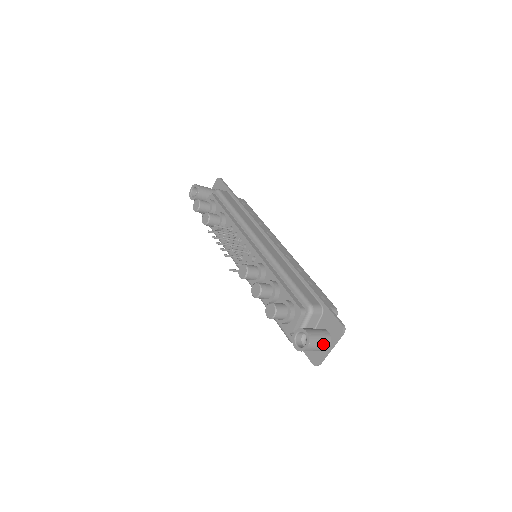
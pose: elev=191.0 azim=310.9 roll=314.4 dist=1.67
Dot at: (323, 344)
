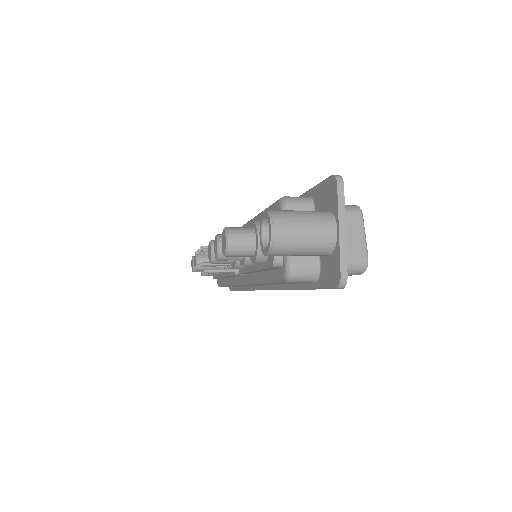
Dot at: (313, 222)
